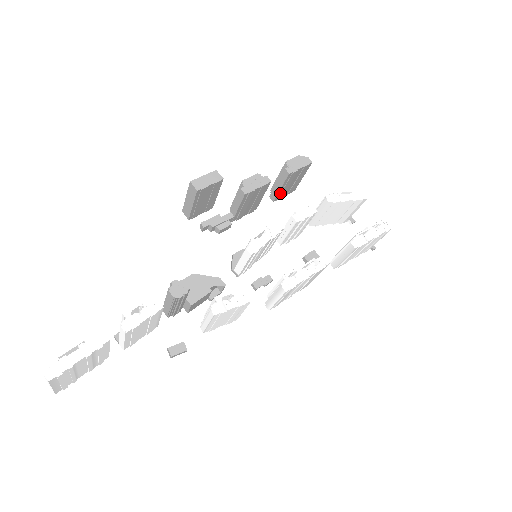
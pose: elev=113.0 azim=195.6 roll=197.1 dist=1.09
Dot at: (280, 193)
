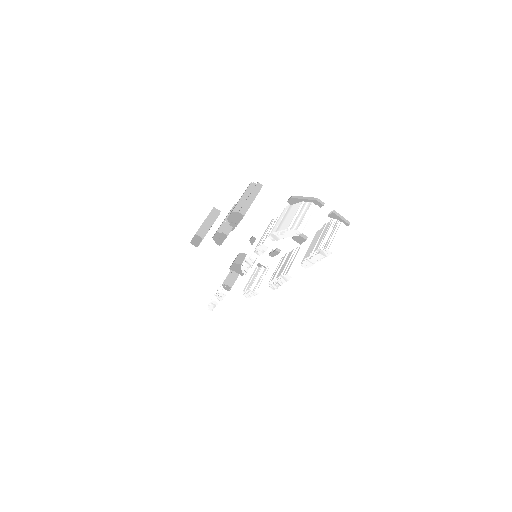
Dot at: occluded
